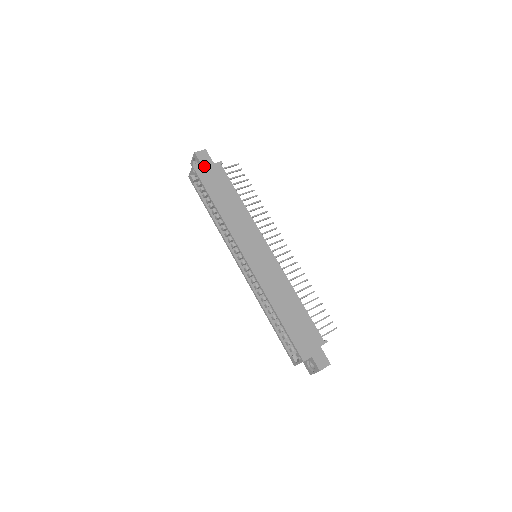
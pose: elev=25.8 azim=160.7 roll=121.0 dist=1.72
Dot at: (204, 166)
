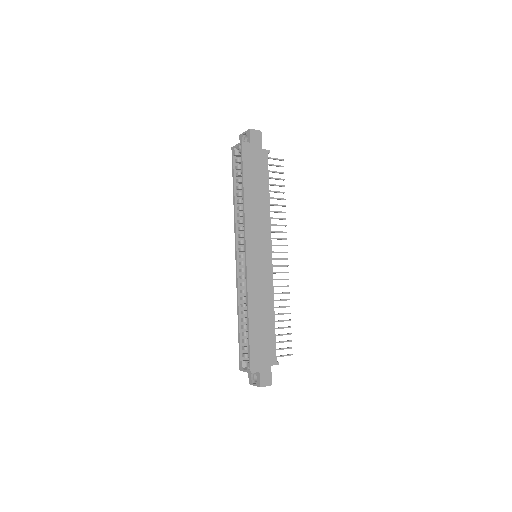
Dot at: (252, 147)
